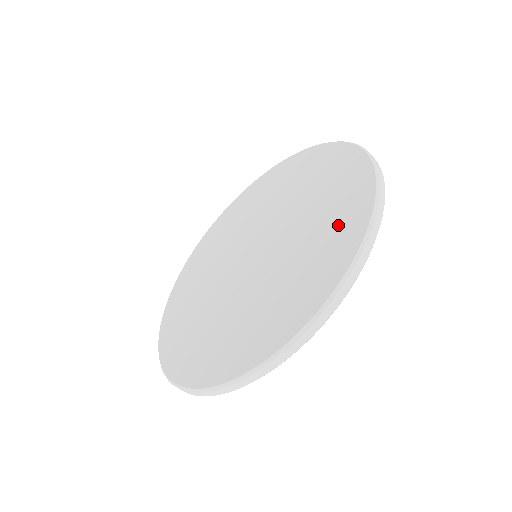
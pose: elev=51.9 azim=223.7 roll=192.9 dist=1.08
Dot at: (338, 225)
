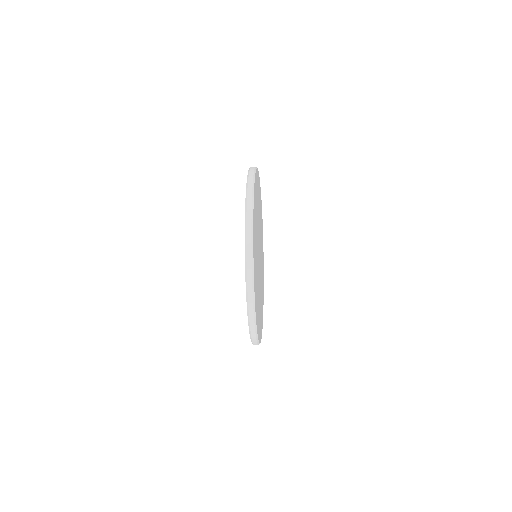
Dot at: occluded
